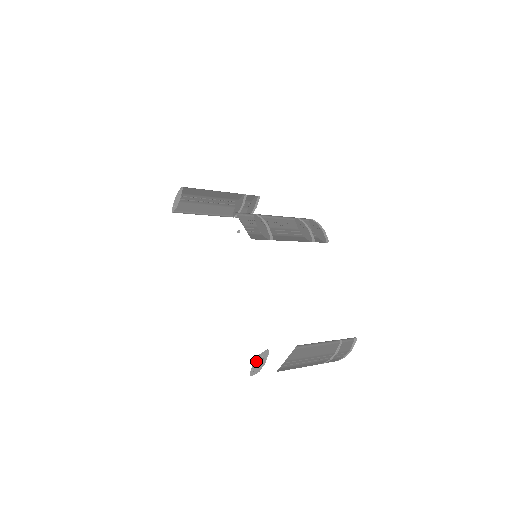
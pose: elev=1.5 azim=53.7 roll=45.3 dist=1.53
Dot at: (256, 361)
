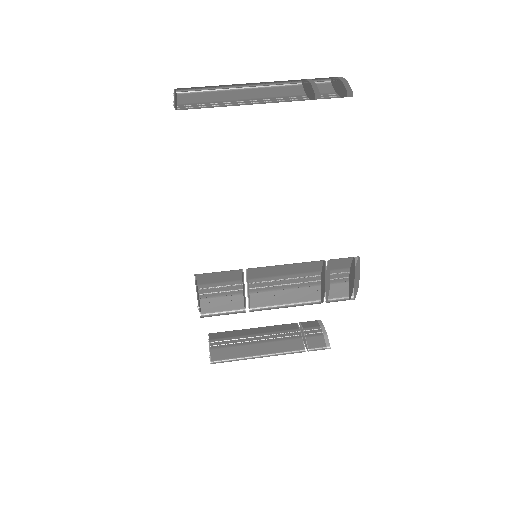
Dot at: occluded
